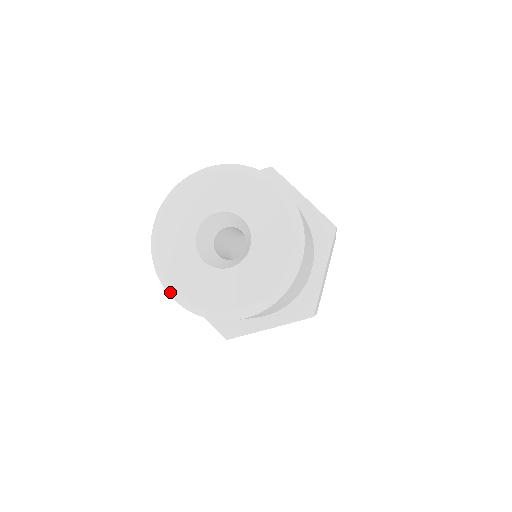
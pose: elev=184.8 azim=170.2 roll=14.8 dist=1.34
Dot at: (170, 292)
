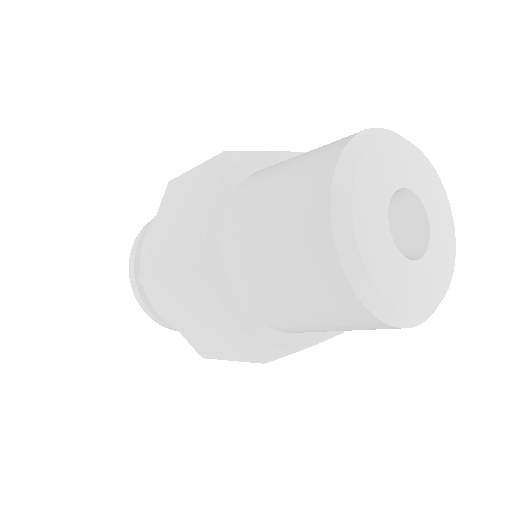
Dot at: (419, 322)
